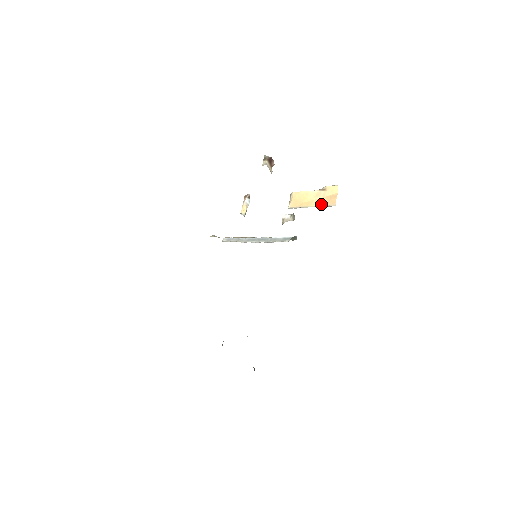
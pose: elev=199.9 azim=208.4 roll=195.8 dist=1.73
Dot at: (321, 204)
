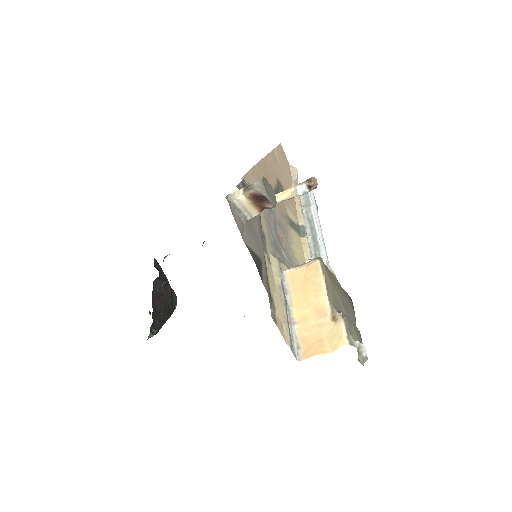
Dot at: (299, 329)
